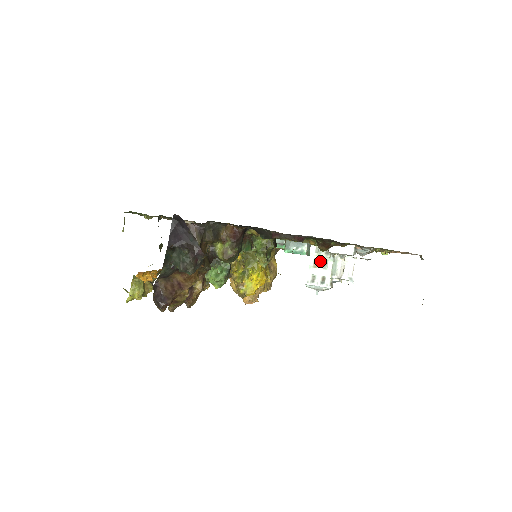
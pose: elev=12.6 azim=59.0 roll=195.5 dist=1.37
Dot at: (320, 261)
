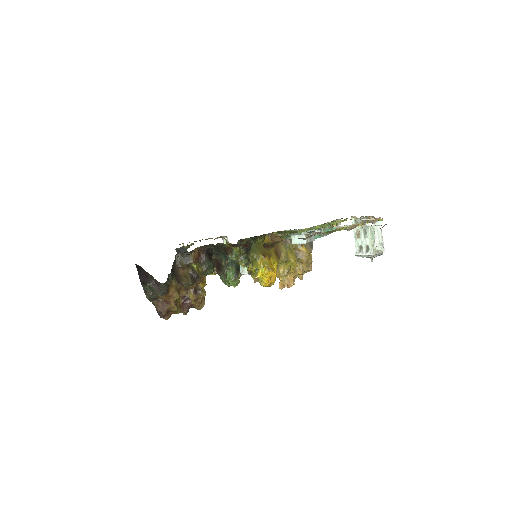
Dot at: (360, 231)
